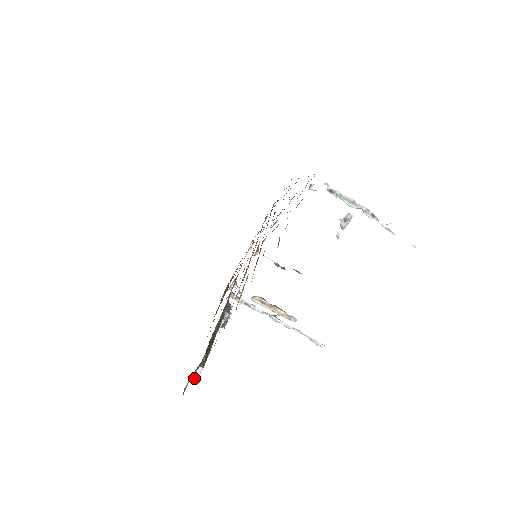
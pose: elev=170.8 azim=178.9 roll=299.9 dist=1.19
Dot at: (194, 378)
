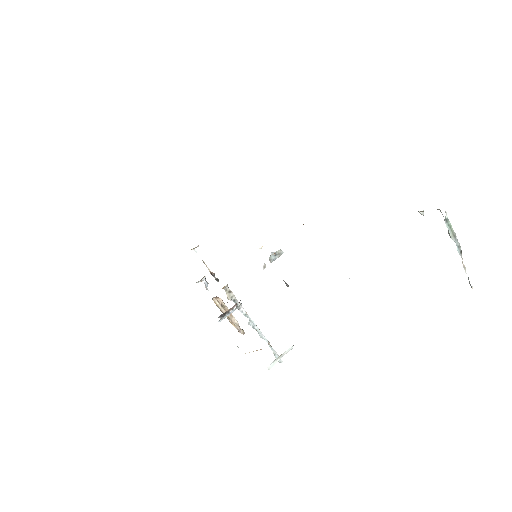
Dot at: (280, 357)
